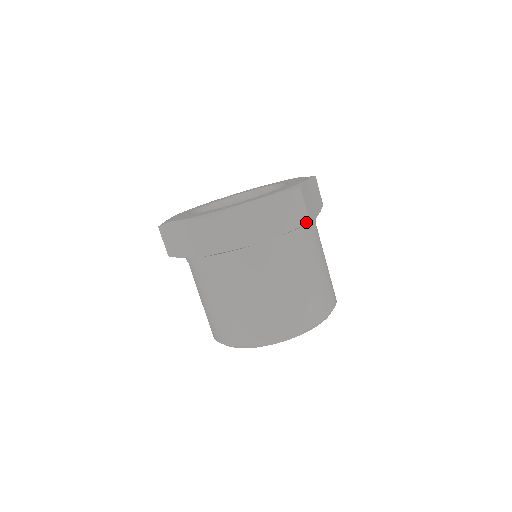
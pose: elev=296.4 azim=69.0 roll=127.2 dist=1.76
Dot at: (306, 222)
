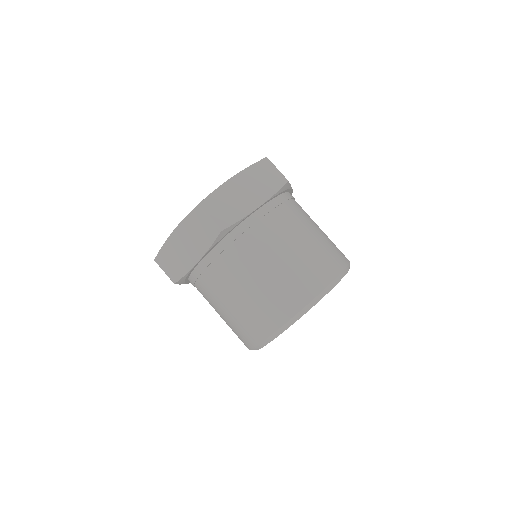
Dot at: (285, 182)
